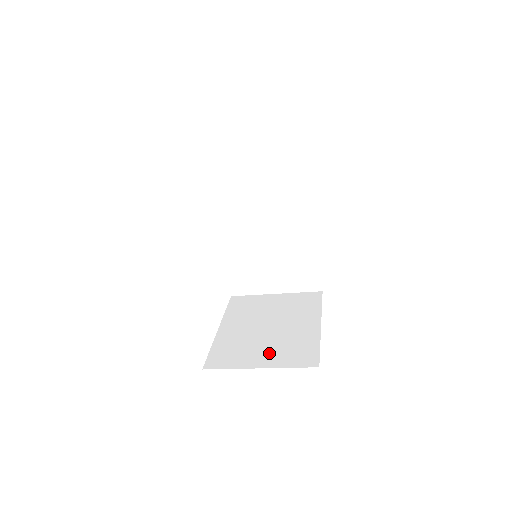
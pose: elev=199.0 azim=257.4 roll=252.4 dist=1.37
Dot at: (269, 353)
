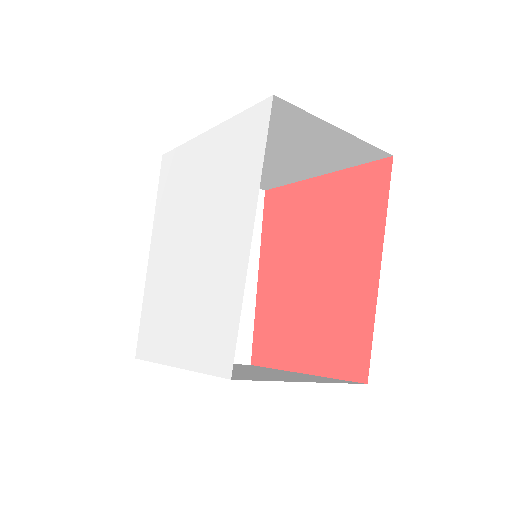
Dot at: occluded
